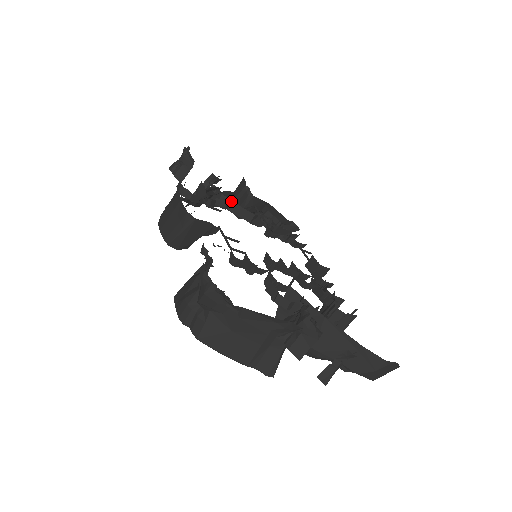
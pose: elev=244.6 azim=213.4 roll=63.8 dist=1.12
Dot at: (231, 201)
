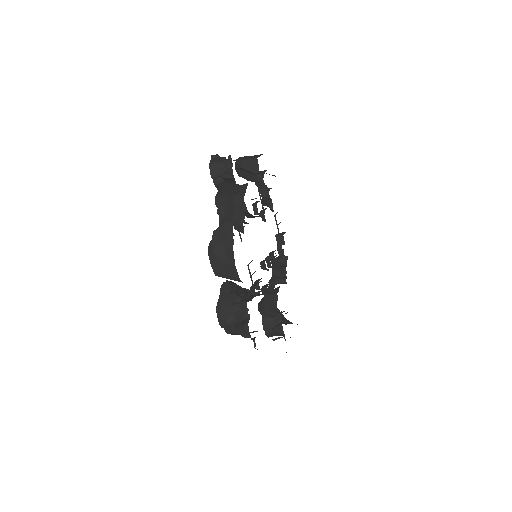
Dot at: (251, 214)
